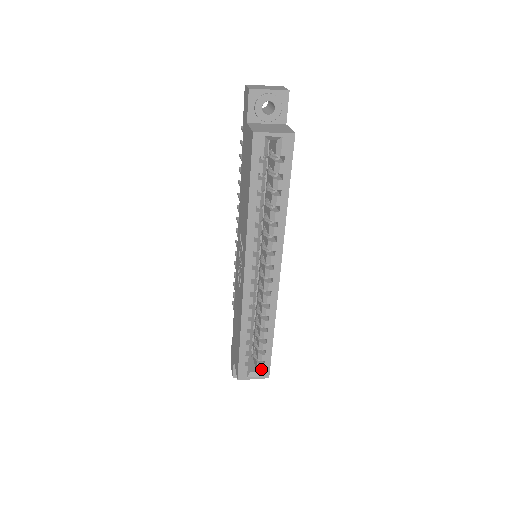
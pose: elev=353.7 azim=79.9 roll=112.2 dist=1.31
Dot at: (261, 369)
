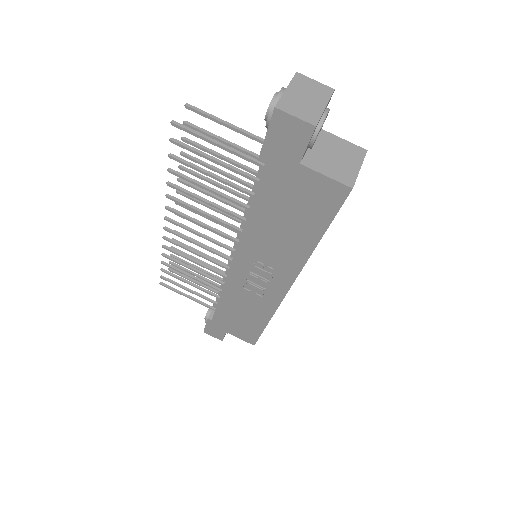
Dot at: occluded
